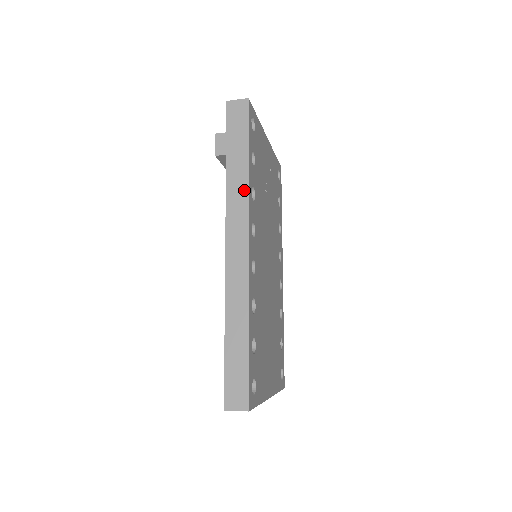
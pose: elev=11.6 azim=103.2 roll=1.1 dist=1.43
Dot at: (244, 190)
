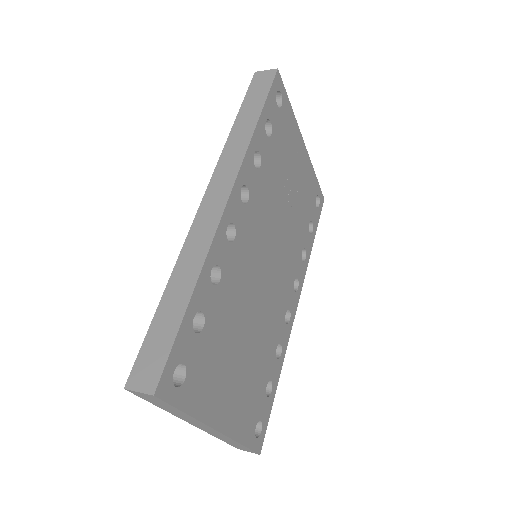
Dot at: (243, 146)
